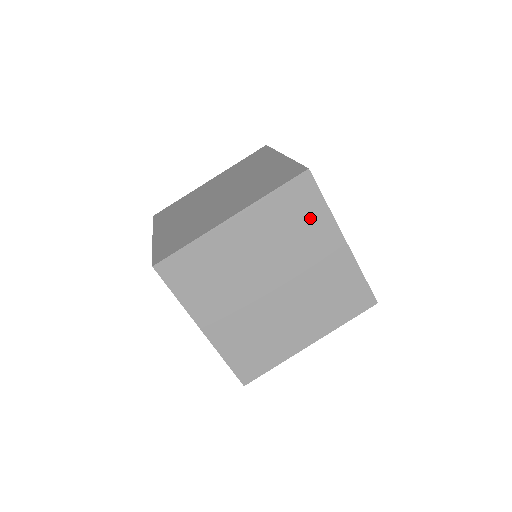
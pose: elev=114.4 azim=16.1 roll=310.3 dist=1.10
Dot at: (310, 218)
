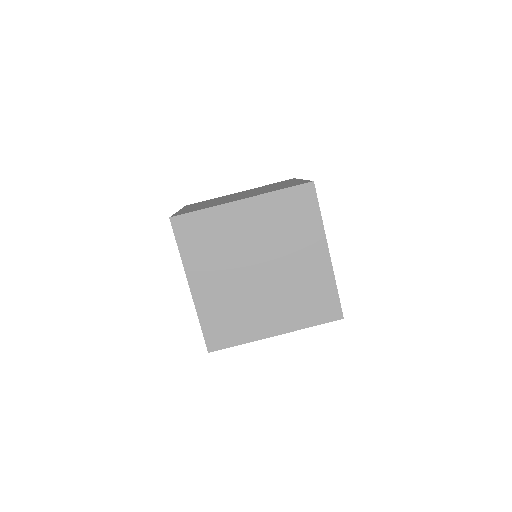
Dot at: (304, 222)
